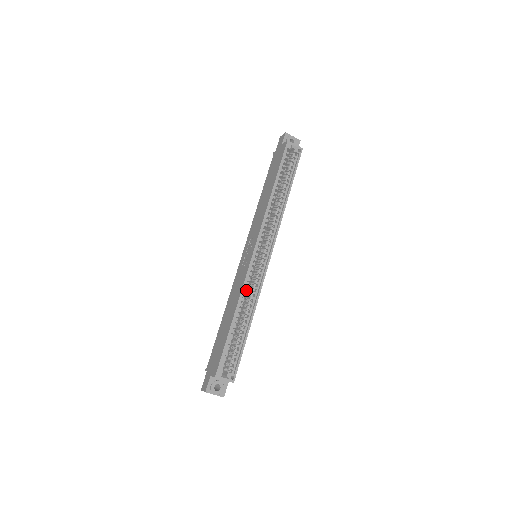
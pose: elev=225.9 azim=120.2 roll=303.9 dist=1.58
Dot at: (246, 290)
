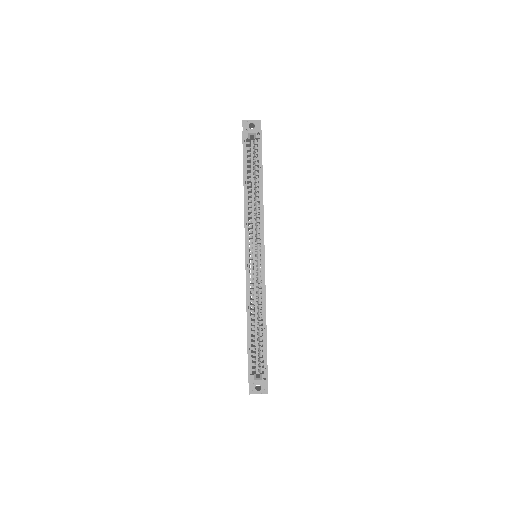
Dot at: (251, 295)
